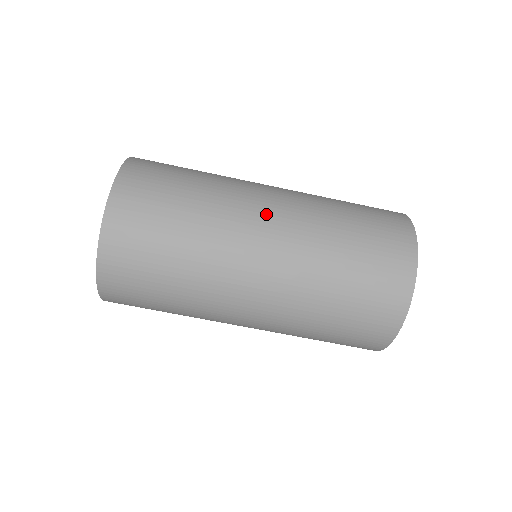
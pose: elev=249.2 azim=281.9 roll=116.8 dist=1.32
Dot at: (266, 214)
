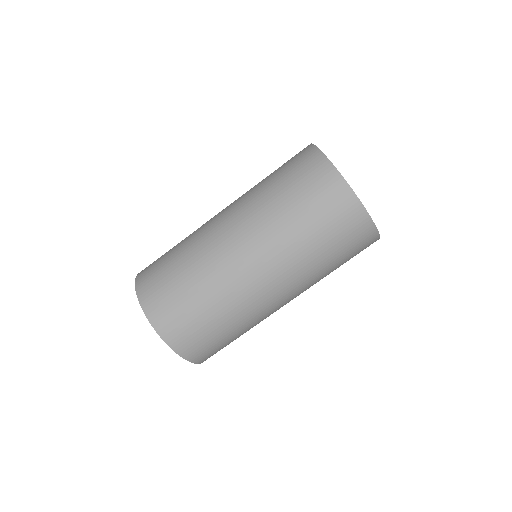
Dot at: (231, 240)
